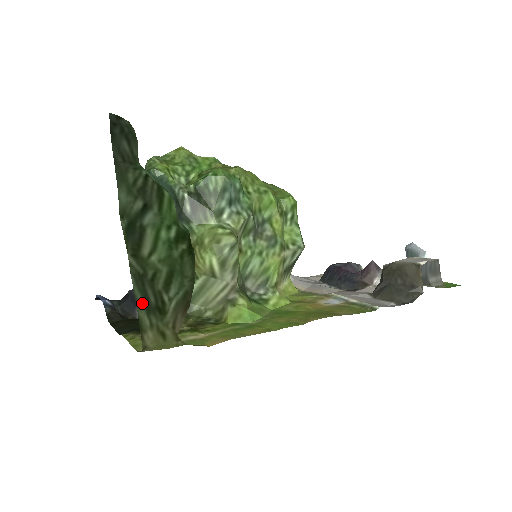
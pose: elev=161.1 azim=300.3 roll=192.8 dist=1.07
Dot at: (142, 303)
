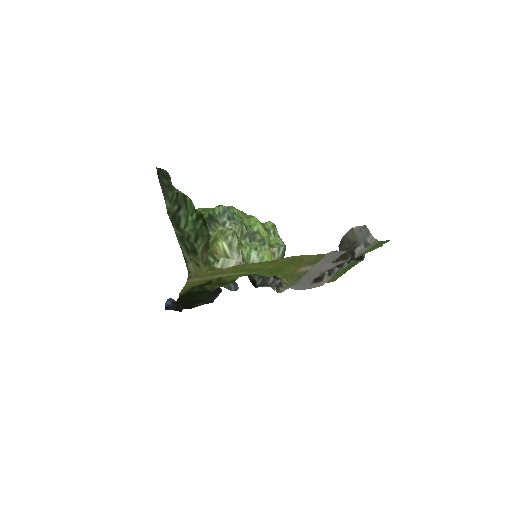
Dot at: (184, 249)
